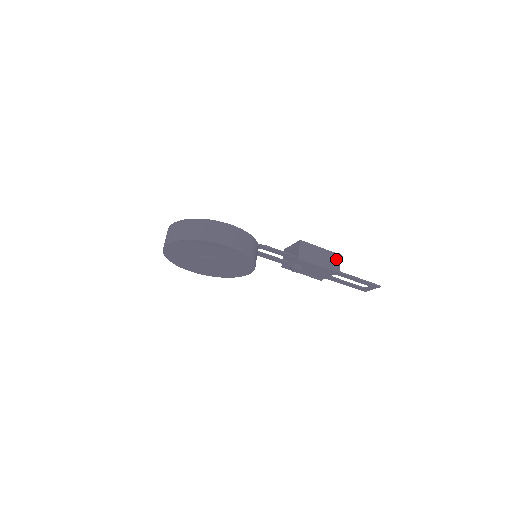
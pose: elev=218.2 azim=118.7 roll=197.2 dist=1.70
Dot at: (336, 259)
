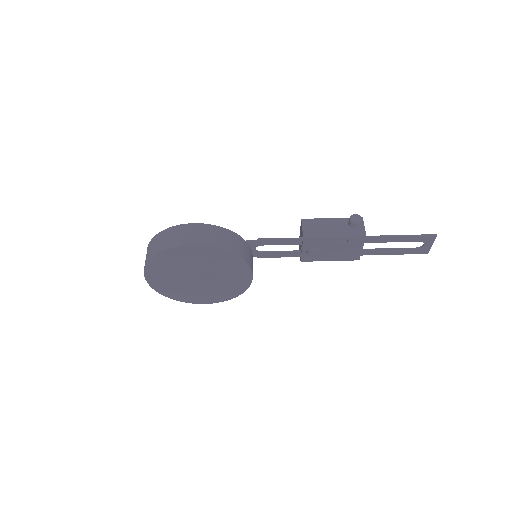
Dot at: (352, 221)
